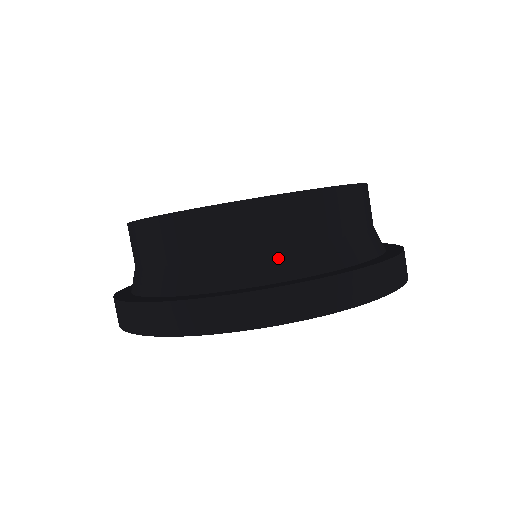
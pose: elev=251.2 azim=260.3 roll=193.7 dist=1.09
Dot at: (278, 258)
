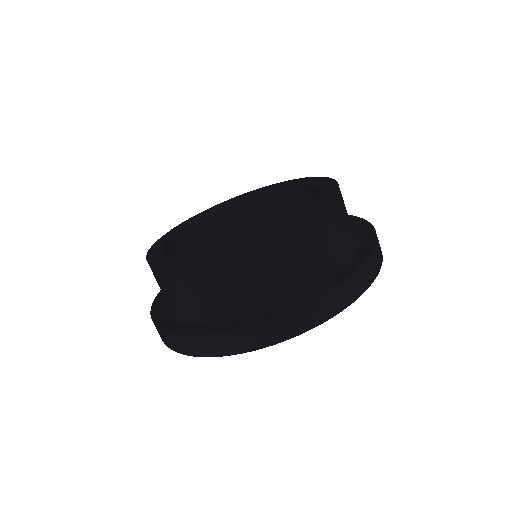
Dot at: (307, 271)
